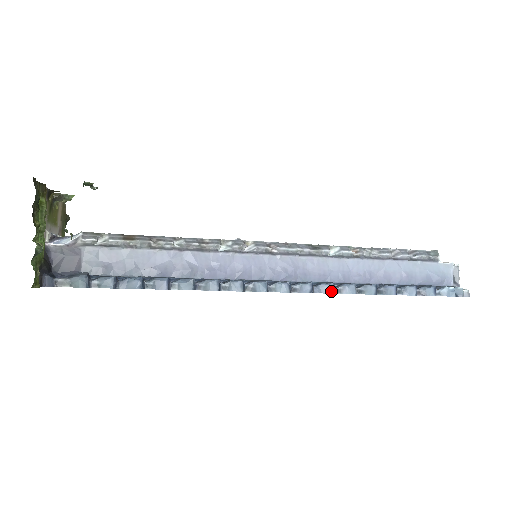
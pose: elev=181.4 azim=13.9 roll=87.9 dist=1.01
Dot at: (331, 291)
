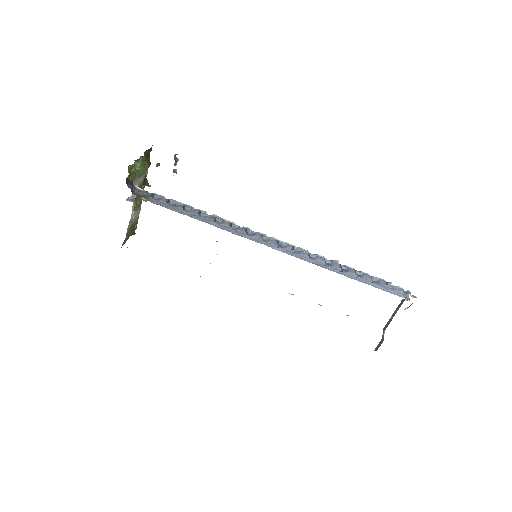
Dot at: (307, 254)
